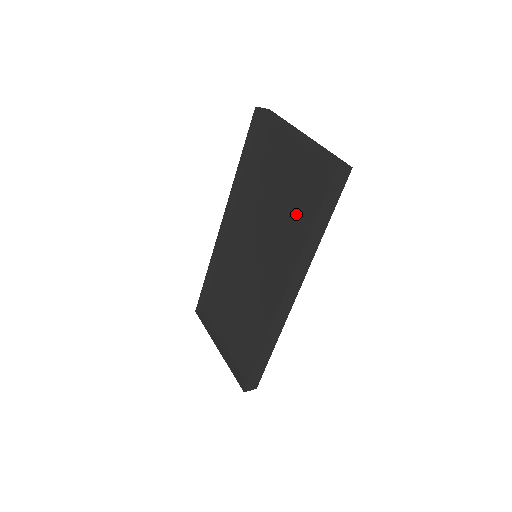
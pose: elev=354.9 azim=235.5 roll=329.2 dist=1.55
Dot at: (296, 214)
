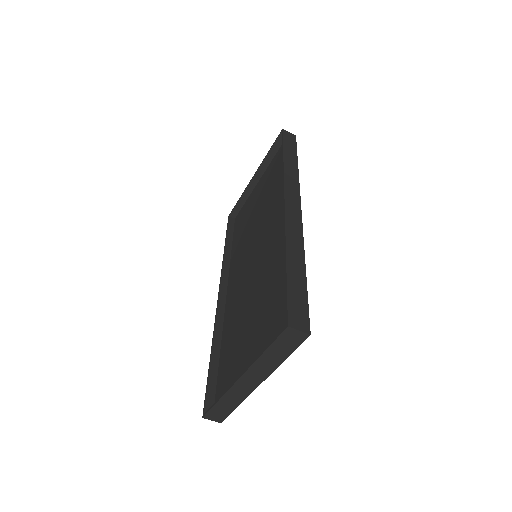
Dot at: (274, 187)
